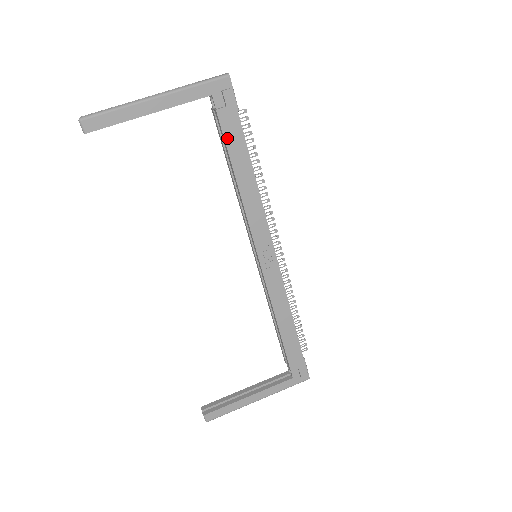
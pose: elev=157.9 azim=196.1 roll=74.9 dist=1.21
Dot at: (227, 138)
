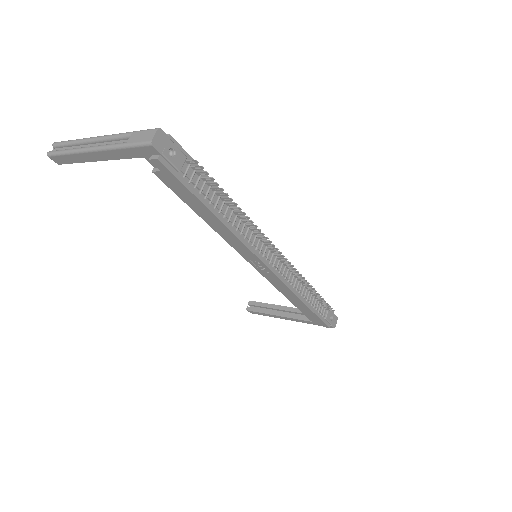
Dot at: (176, 192)
